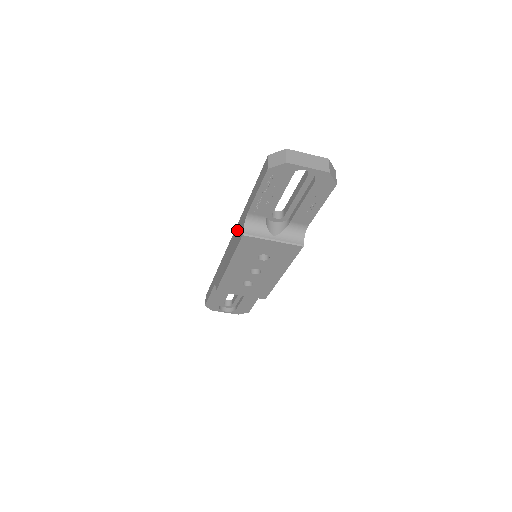
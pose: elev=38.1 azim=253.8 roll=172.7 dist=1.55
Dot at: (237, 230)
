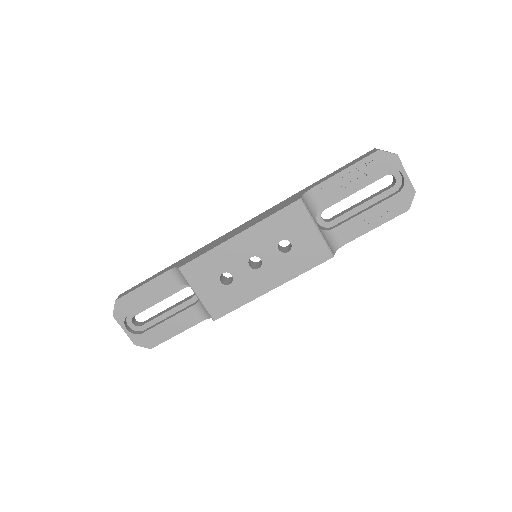
Dot at: (275, 207)
